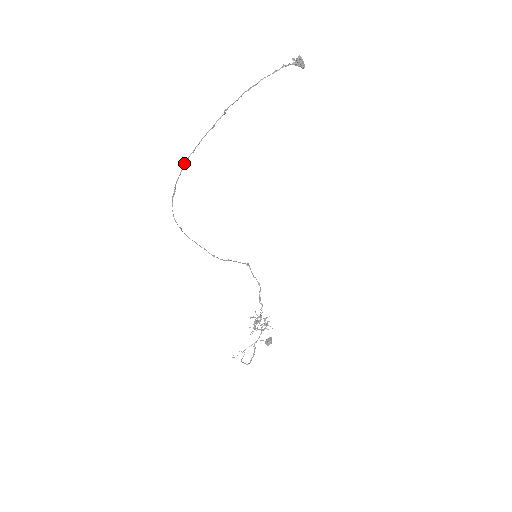
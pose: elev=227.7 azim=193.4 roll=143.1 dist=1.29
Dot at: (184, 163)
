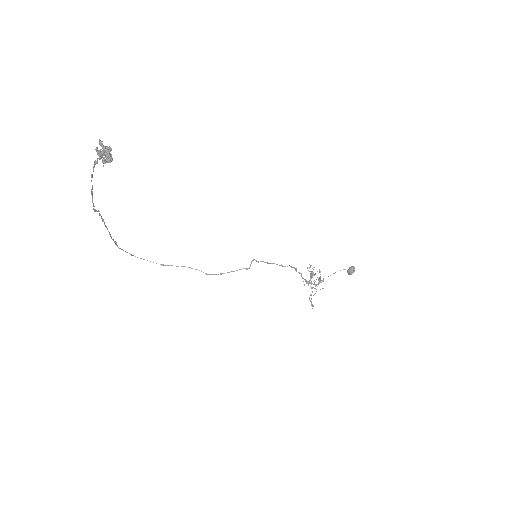
Dot at: (114, 242)
